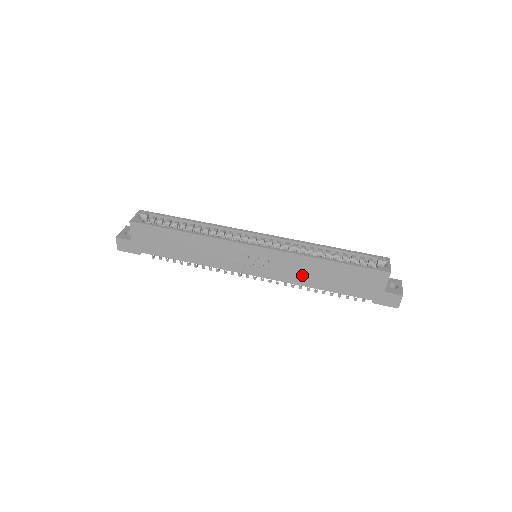
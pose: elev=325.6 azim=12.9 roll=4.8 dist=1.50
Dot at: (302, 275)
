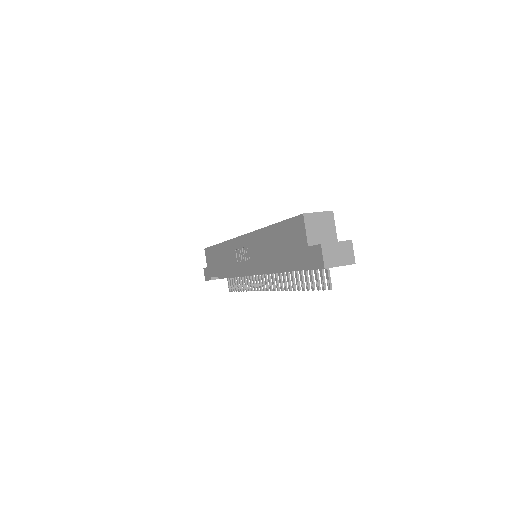
Dot at: (264, 256)
